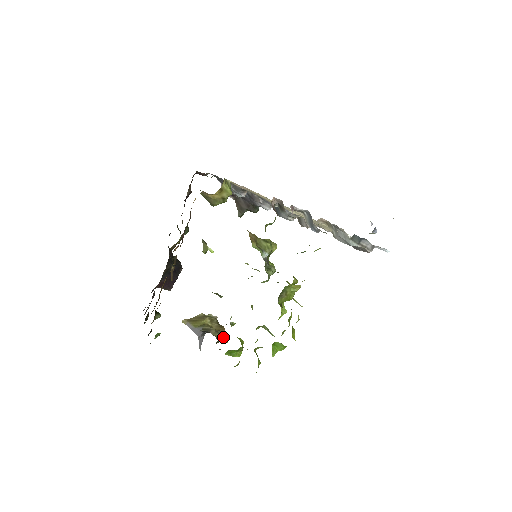
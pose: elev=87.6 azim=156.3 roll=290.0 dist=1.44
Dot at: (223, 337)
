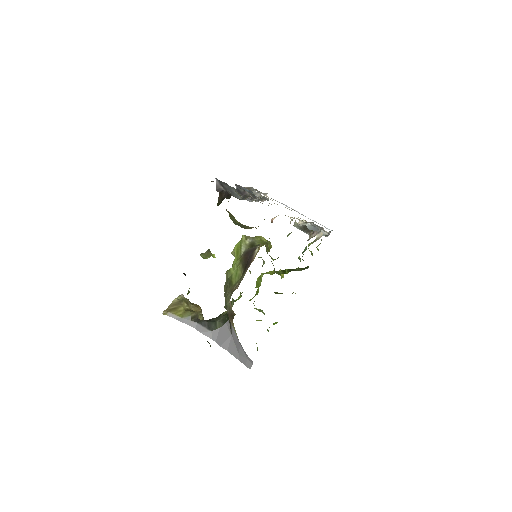
Dot at: occluded
